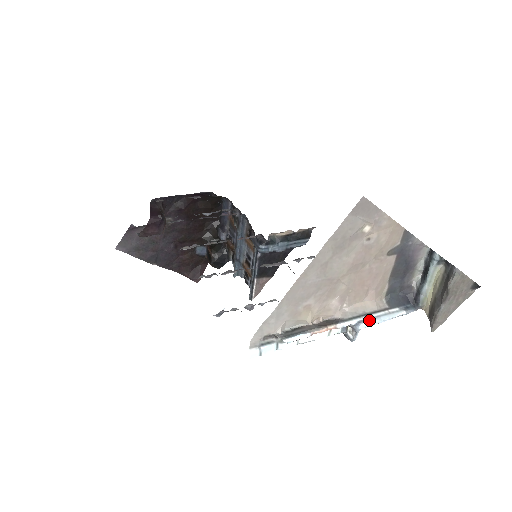
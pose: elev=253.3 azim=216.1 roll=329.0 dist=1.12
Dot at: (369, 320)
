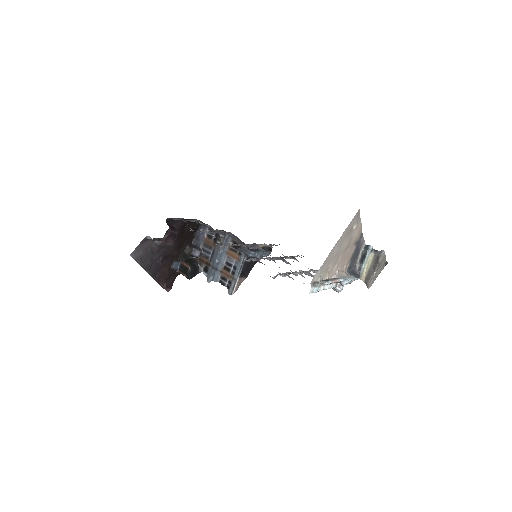
Dot at: (347, 279)
